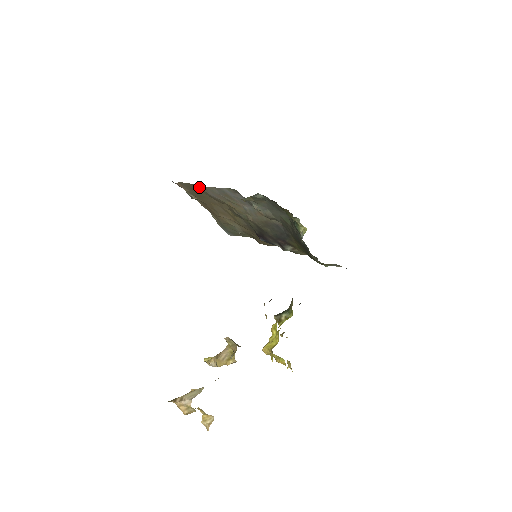
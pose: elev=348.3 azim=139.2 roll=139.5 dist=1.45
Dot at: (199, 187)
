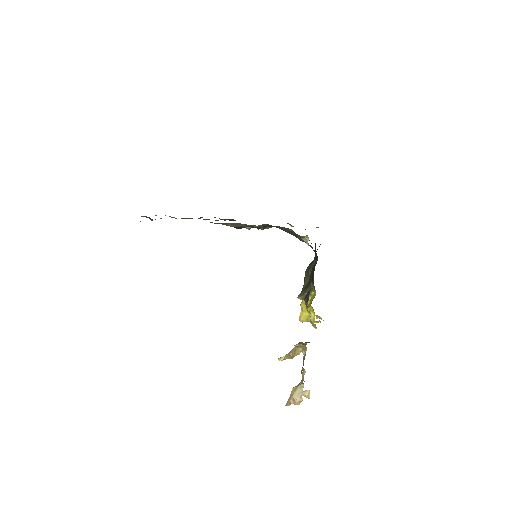
Dot at: occluded
